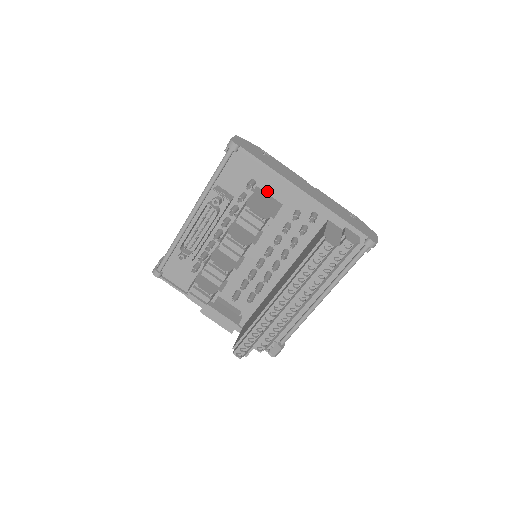
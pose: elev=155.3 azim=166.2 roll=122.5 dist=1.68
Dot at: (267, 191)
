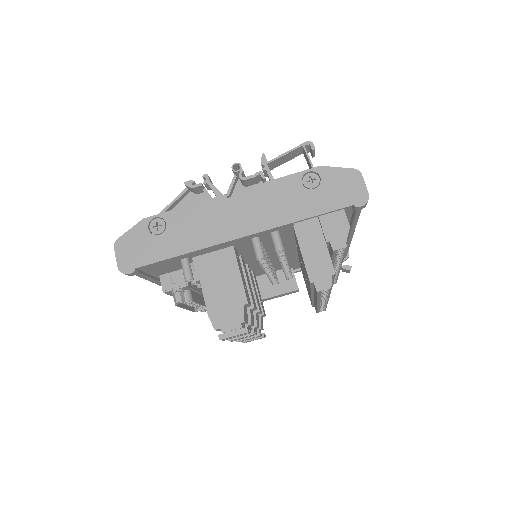
Dot at: (206, 253)
